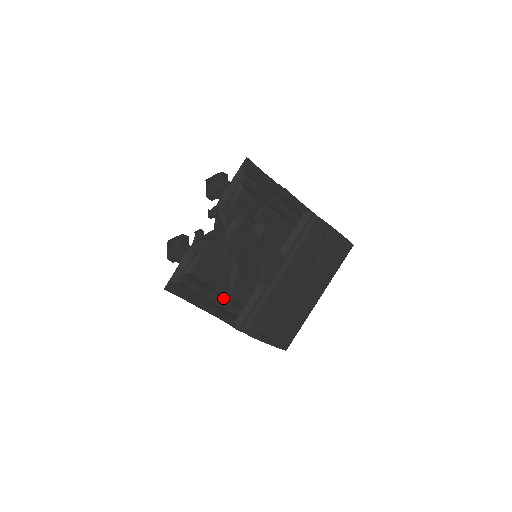
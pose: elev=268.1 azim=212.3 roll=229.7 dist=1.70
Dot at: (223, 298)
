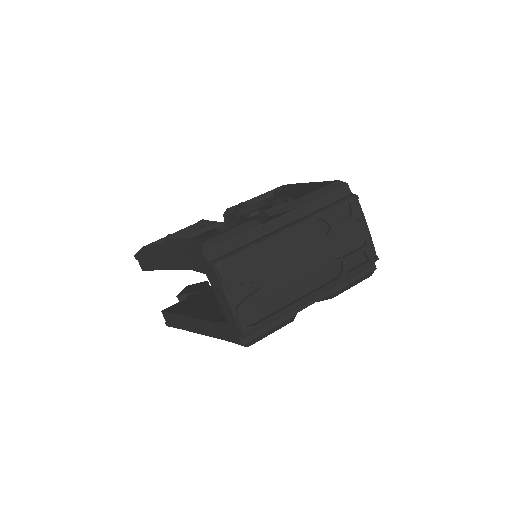
Dot at: occluded
